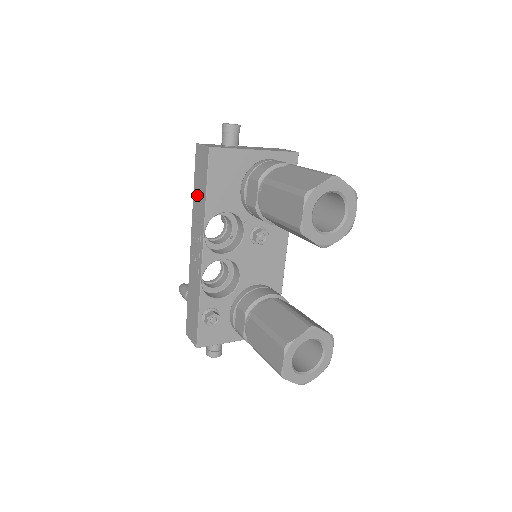
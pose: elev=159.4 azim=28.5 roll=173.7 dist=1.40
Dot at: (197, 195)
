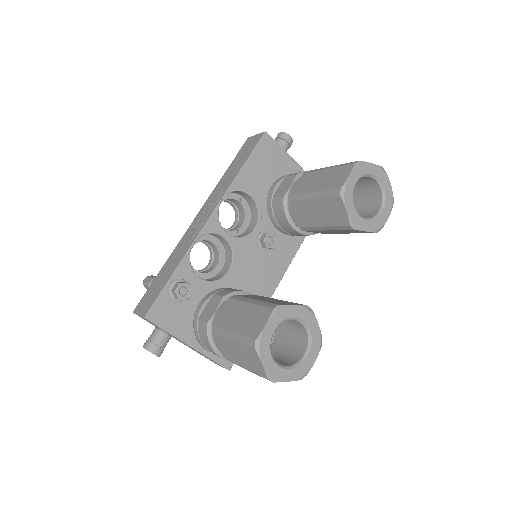
Dot at: (229, 172)
